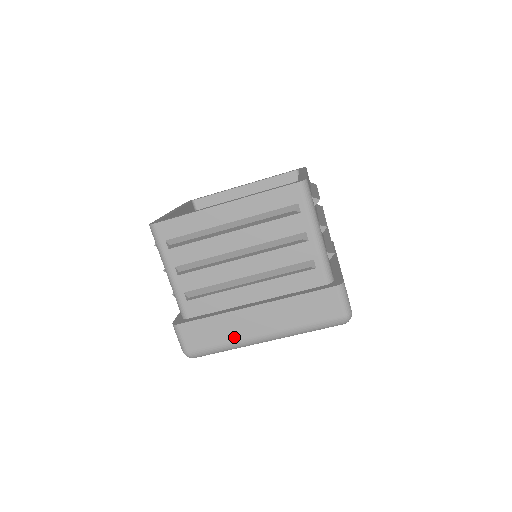
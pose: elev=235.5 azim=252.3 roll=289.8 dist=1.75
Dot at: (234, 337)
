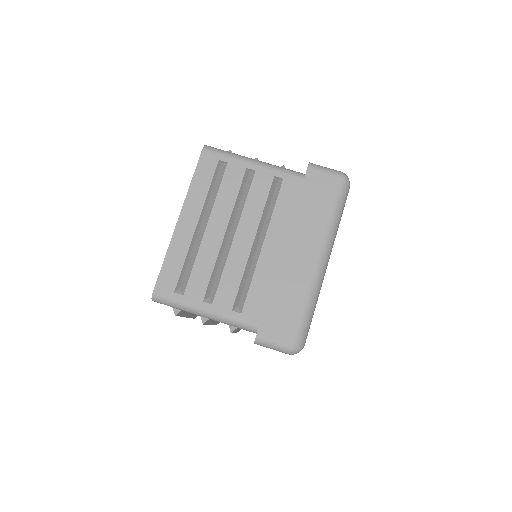
Dot at: (302, 288)
